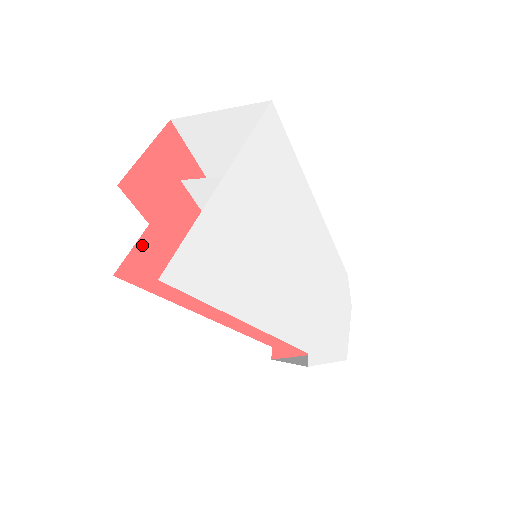
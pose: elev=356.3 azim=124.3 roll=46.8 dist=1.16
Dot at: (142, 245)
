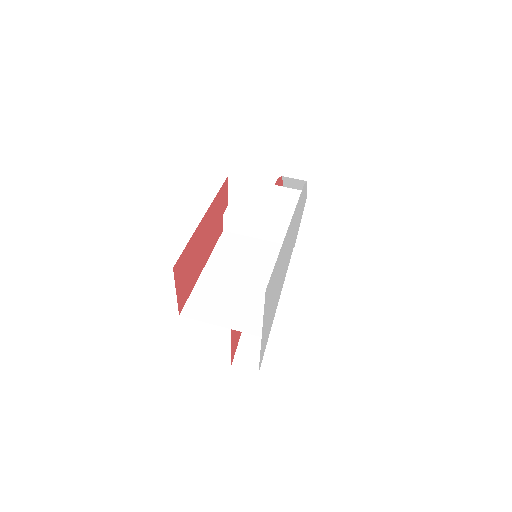
Dot at: (232, 352)
